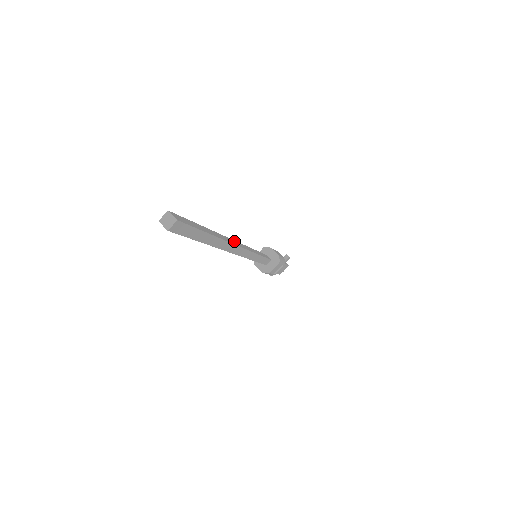
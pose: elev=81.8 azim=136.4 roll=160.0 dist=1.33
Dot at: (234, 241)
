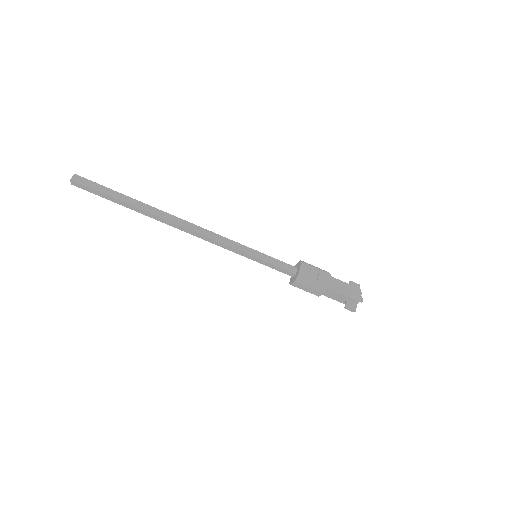
Dot at: occluded
